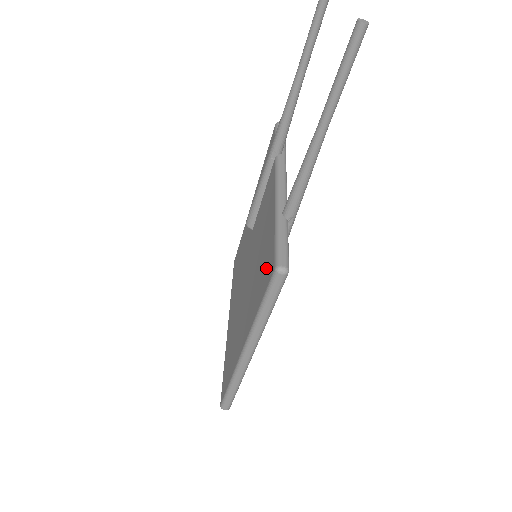
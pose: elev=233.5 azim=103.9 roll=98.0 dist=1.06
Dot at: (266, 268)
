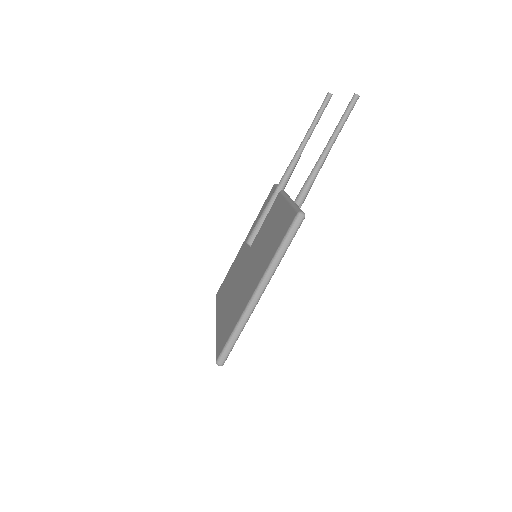
Dot at: (284, 226)
